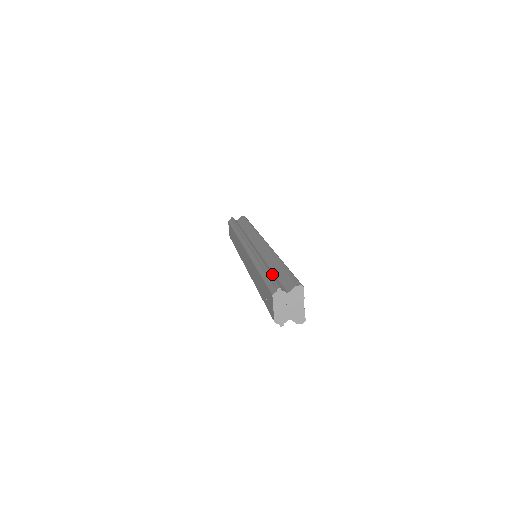
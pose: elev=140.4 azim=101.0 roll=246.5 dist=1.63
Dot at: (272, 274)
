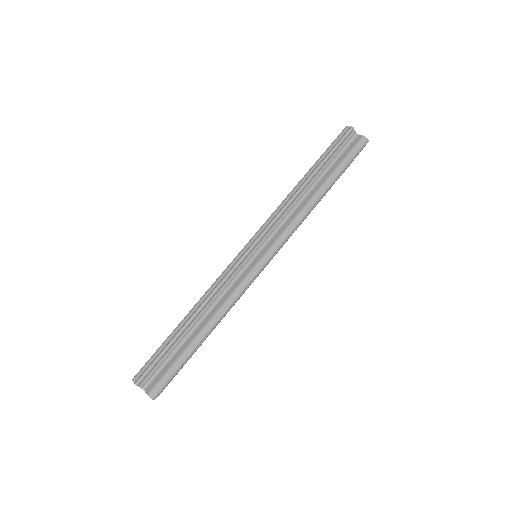
Dot at: (174, 346)
